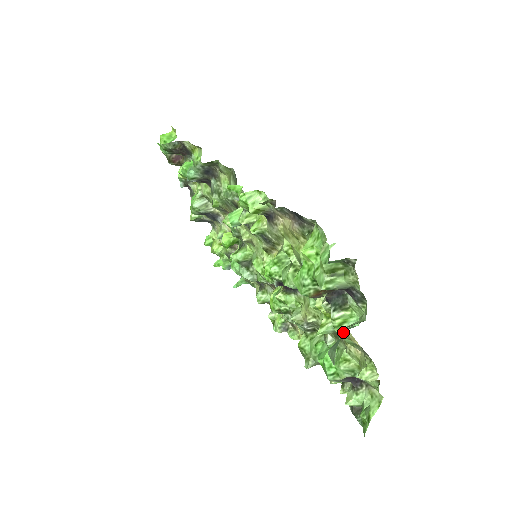
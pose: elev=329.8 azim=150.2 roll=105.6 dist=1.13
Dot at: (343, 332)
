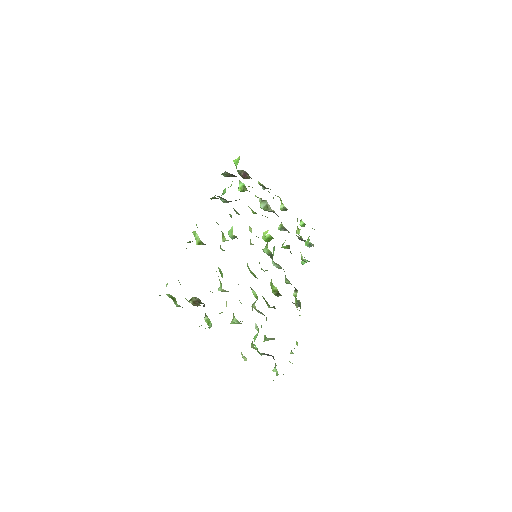
Dot at: occluded
